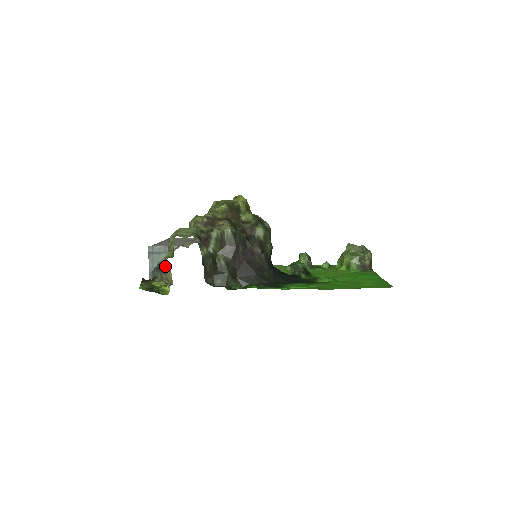
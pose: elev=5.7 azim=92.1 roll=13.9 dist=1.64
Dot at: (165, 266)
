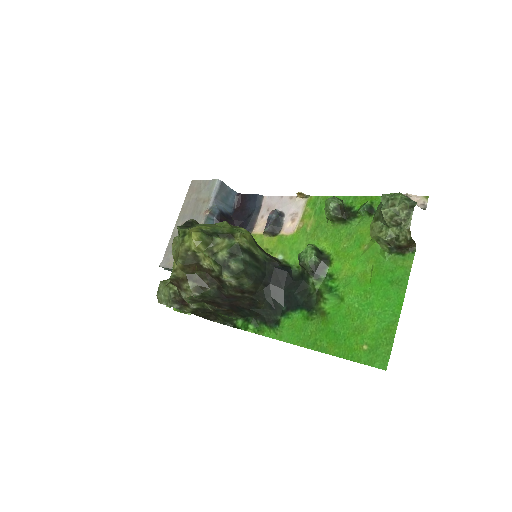
Dot at: occluded
